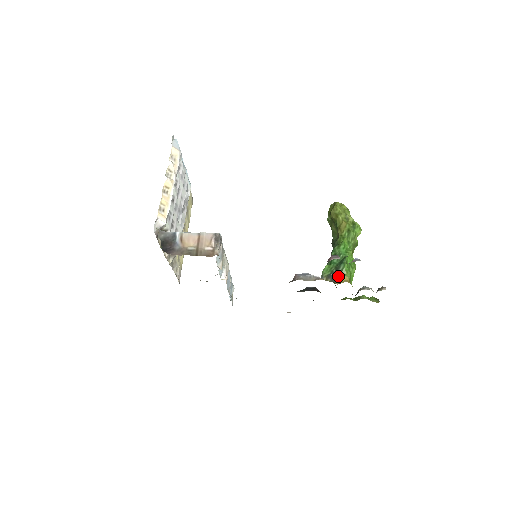
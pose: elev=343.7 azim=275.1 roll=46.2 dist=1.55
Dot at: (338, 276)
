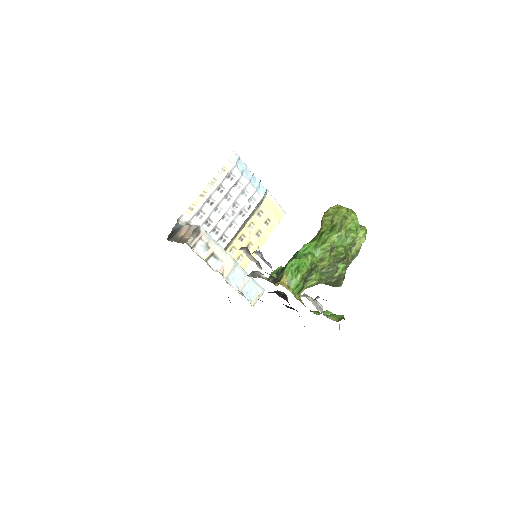
Dot at: (279, 277)
